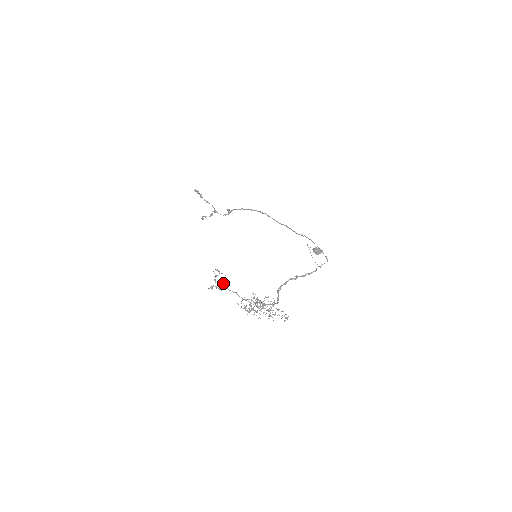
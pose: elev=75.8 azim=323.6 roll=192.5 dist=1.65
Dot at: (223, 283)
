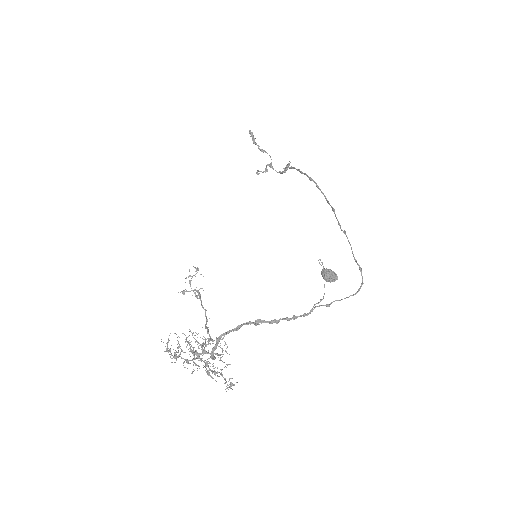
Dot at: occluded
